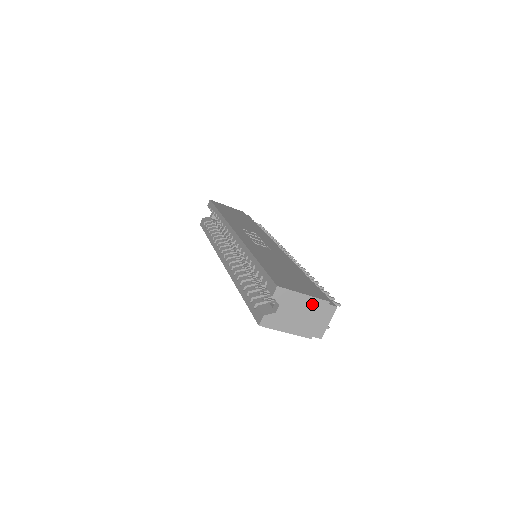
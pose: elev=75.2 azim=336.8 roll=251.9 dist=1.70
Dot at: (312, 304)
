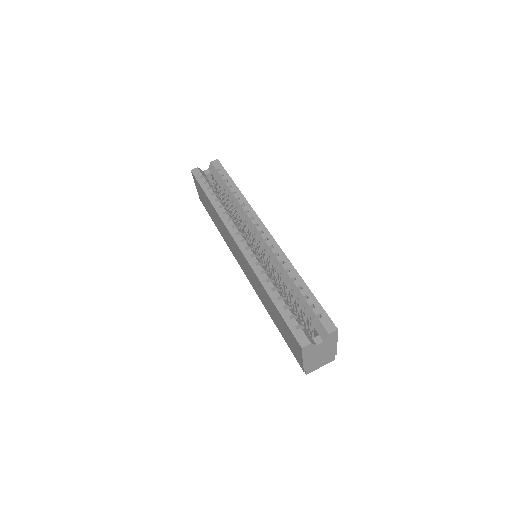
Dot at: (331, 351)
